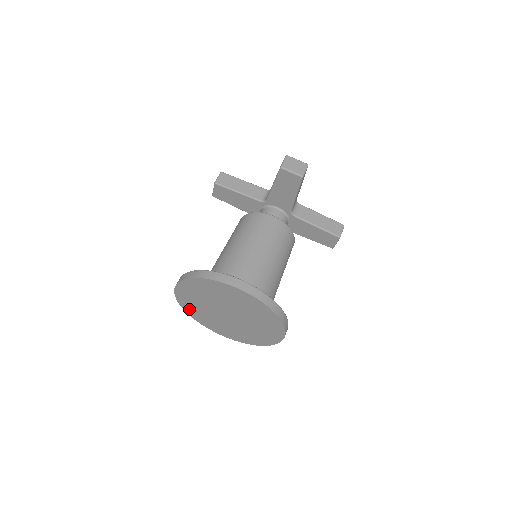
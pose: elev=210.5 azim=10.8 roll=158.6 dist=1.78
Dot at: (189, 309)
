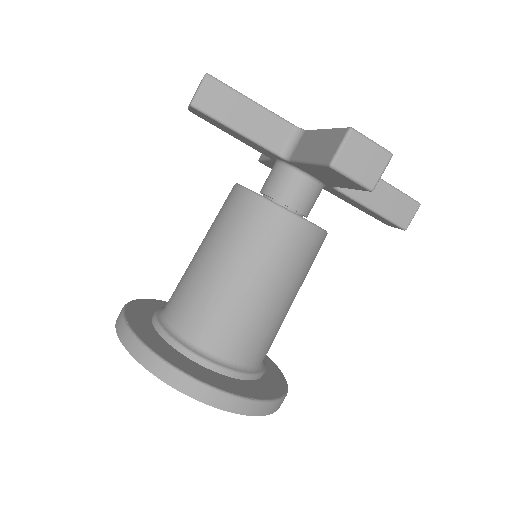
Dot at: occluded
